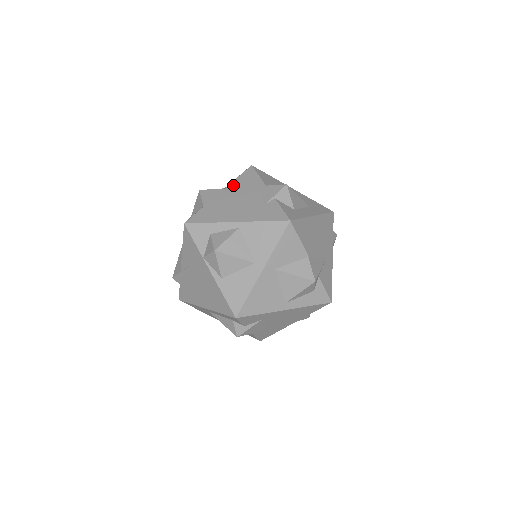
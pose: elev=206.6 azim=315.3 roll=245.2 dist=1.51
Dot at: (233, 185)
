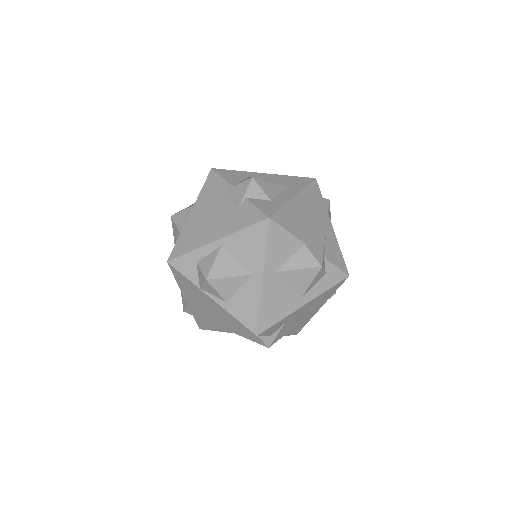
Dot at: (200, 199)
